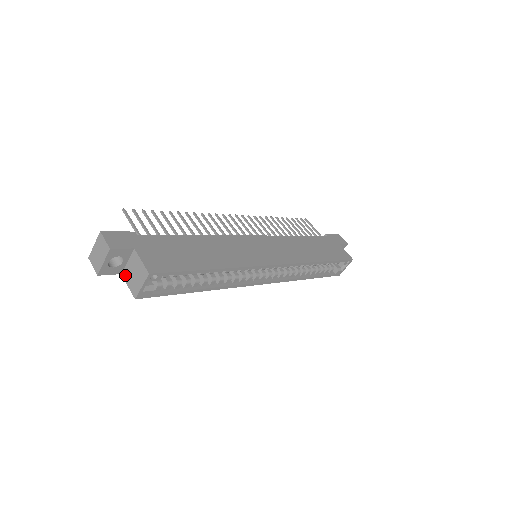
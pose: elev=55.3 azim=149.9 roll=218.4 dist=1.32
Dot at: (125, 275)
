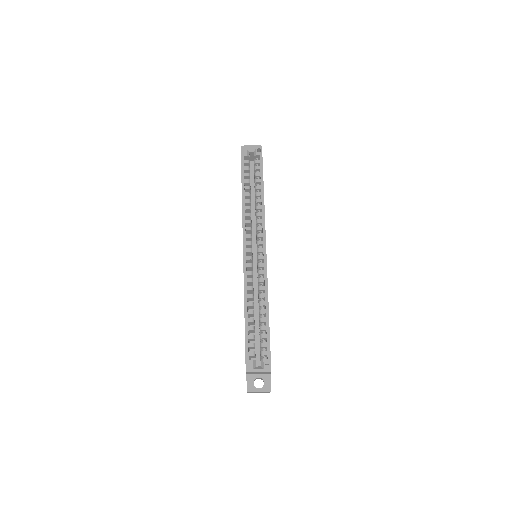
Dot at: occluded
